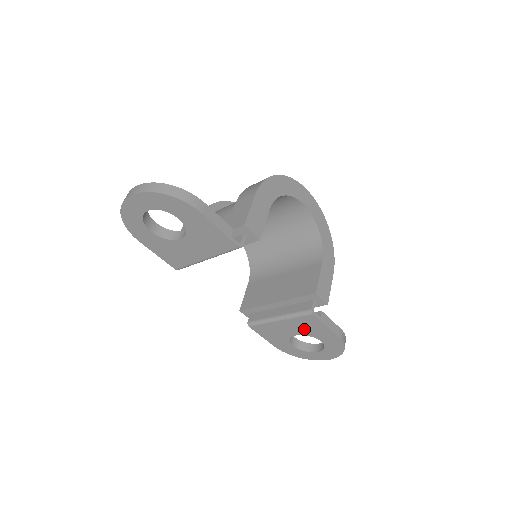
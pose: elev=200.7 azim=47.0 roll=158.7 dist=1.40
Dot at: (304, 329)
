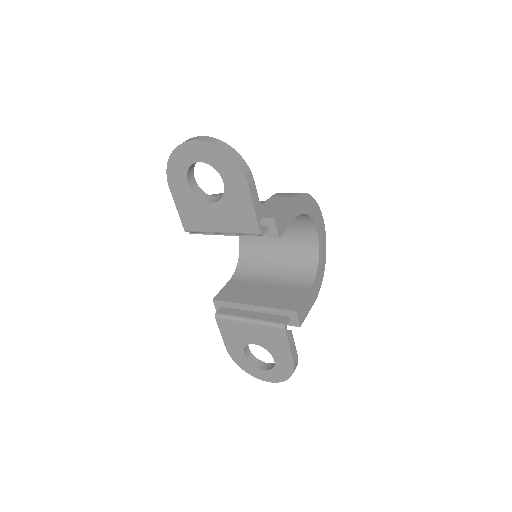
Dot at: (266, 341)
